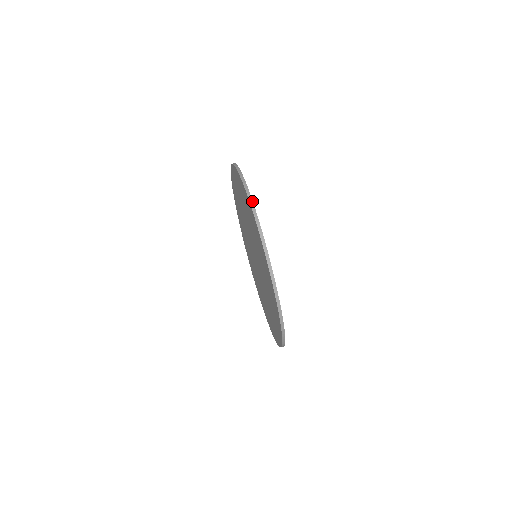
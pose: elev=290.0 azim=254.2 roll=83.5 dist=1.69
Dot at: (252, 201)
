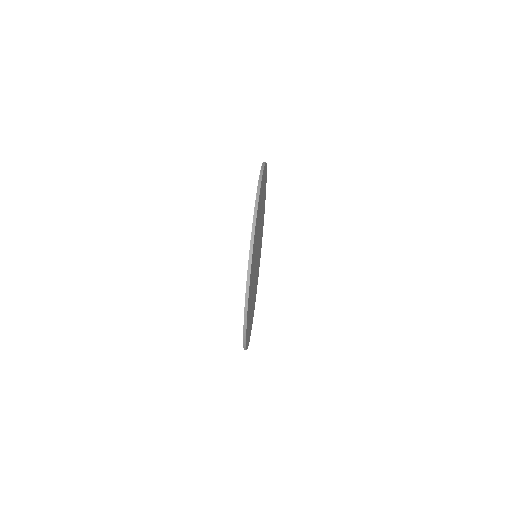
Dot at: (250, 277)
